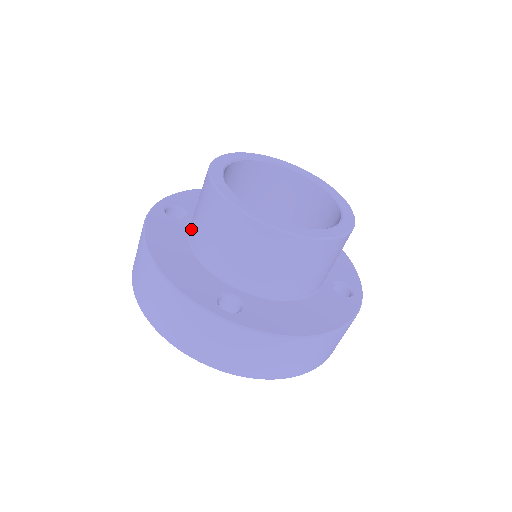
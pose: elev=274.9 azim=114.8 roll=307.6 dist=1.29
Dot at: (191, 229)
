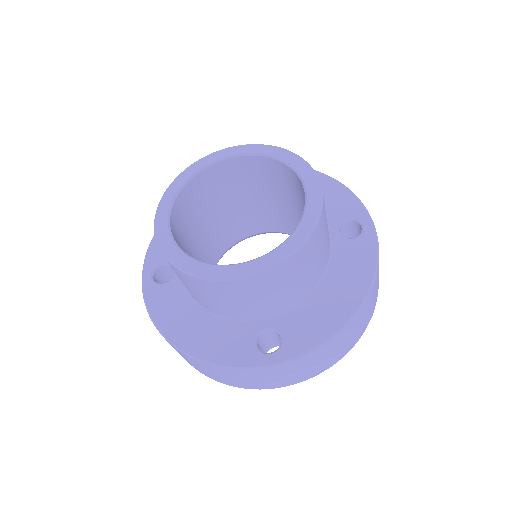
Dot at: occluded
